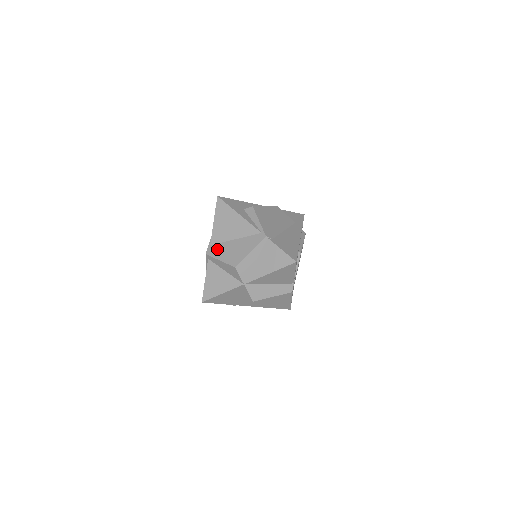
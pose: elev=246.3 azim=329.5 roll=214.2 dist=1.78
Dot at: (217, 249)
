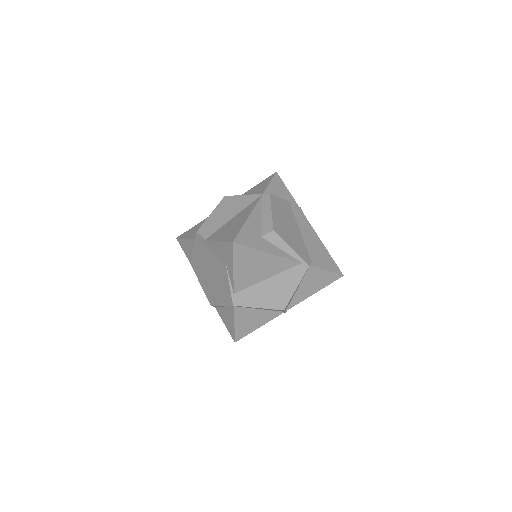
Dot at: (248, 296)
